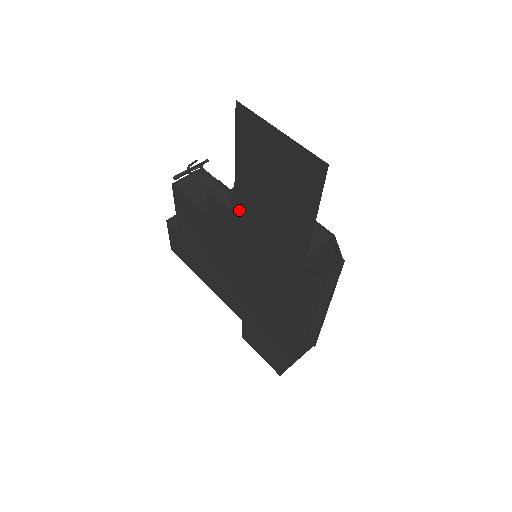
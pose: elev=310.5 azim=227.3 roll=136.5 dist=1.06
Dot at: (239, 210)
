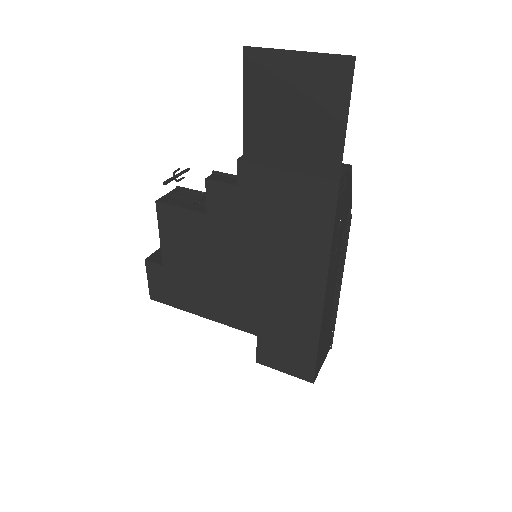
Dot at: (250, 178)
